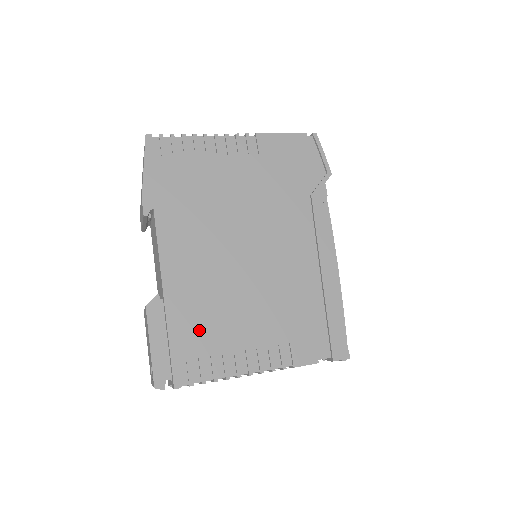
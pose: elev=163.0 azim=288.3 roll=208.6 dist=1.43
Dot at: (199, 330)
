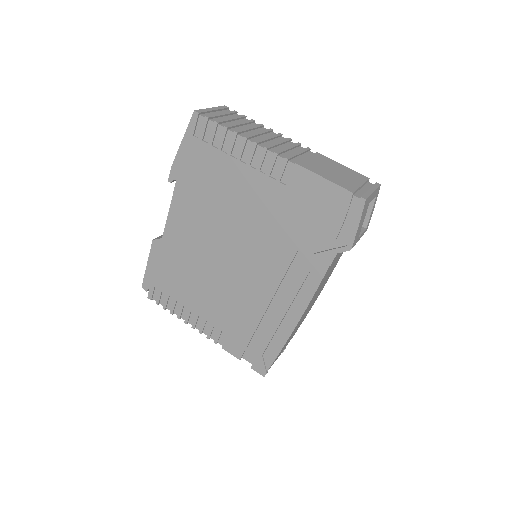
Dot at: (173, 280)
